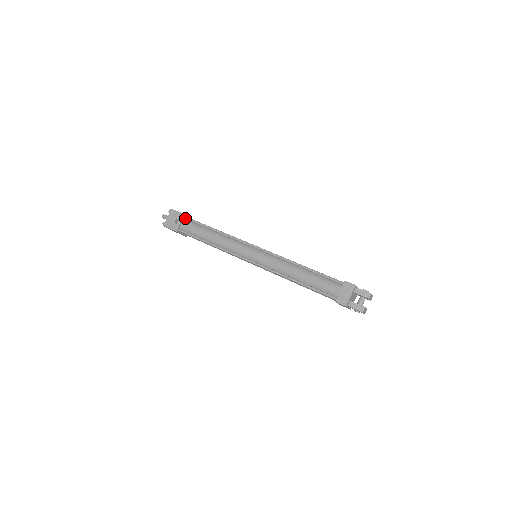
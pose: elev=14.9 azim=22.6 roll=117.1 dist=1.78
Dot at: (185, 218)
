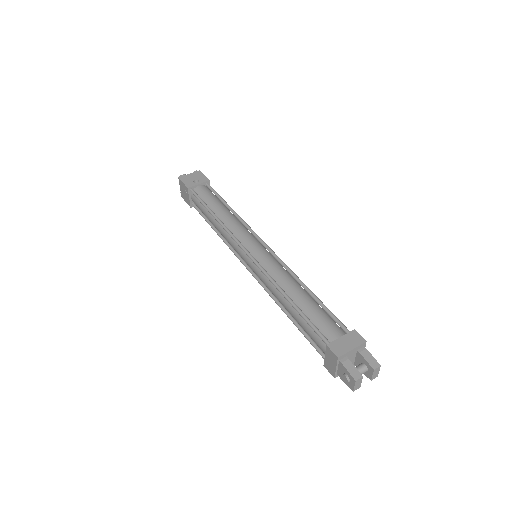
Dot at: (207, 184)
